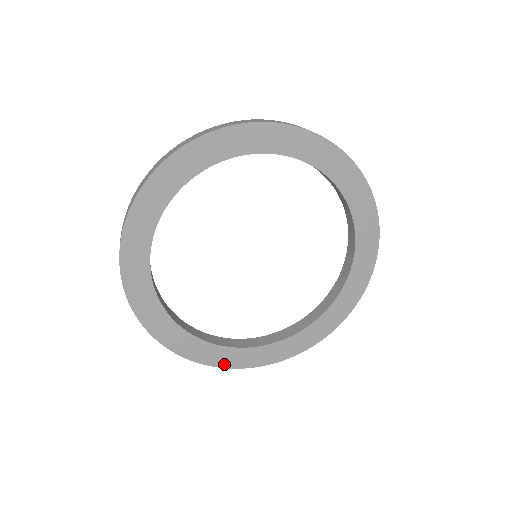
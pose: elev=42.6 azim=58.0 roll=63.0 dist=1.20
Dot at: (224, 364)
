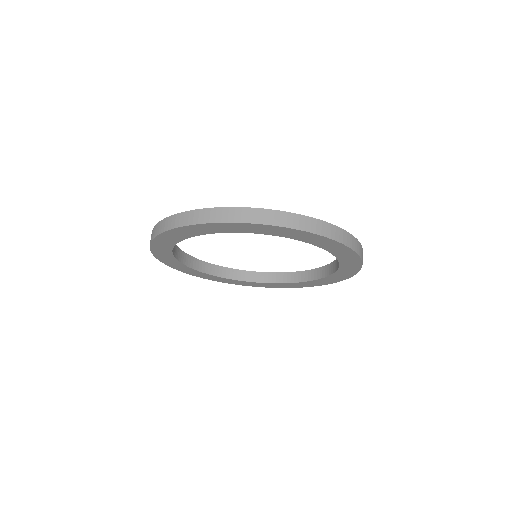
Dot at: (223, 282)
